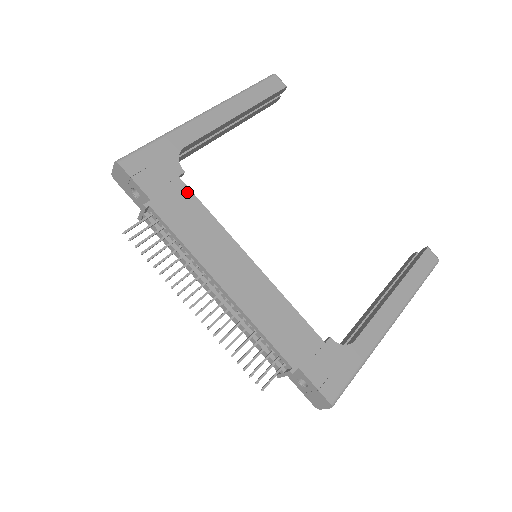
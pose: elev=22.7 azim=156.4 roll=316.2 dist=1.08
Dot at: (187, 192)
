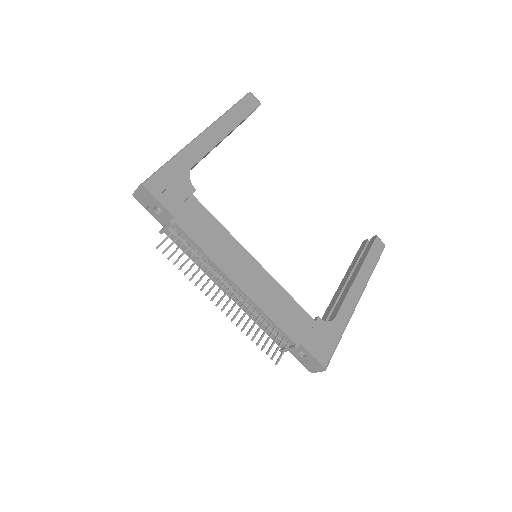
Dot at: (201, 207)
